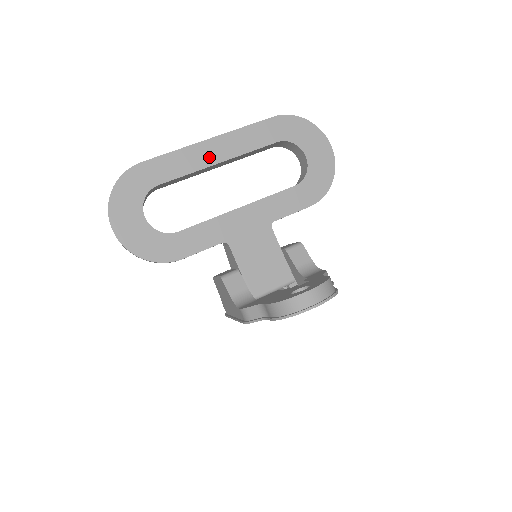
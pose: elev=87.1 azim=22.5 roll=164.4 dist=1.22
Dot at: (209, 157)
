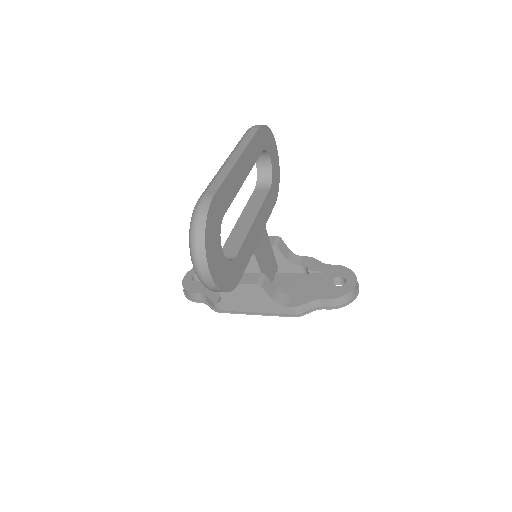
Dot at: (241, 176)
